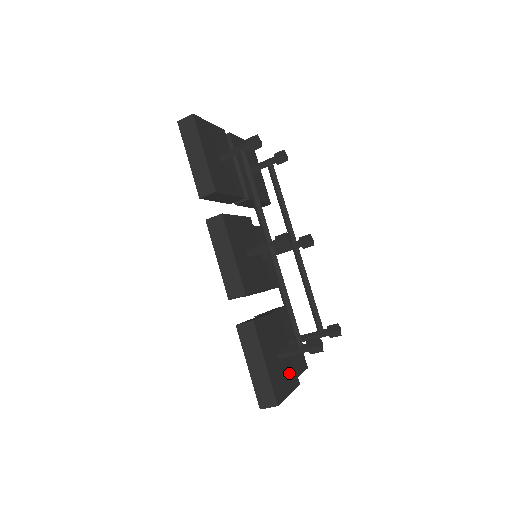
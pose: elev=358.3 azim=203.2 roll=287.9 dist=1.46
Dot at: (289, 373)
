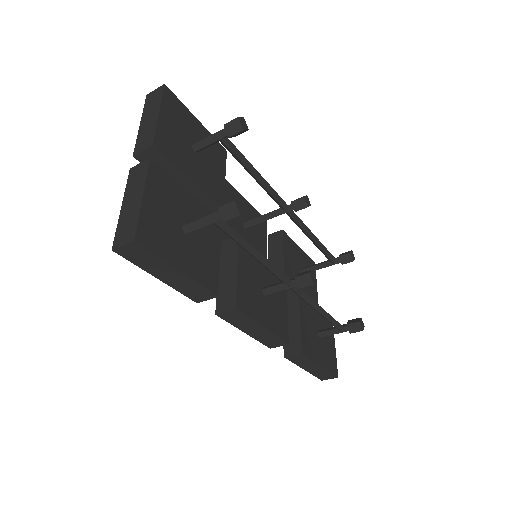
Dot at: occluded
